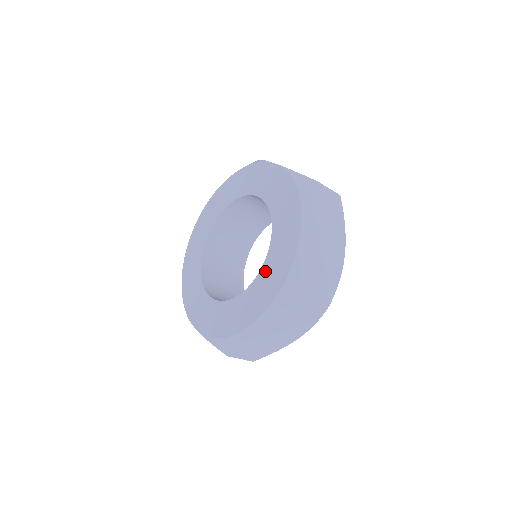
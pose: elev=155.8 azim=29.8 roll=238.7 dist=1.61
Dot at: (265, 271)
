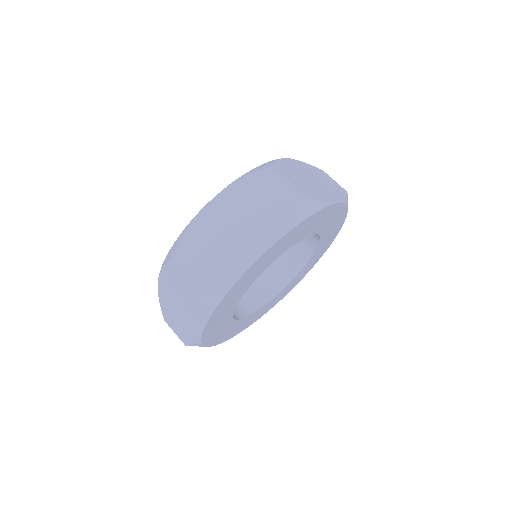
Dot at: occluded
